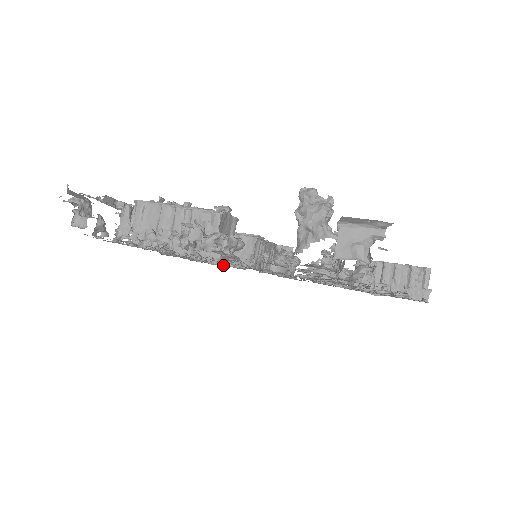
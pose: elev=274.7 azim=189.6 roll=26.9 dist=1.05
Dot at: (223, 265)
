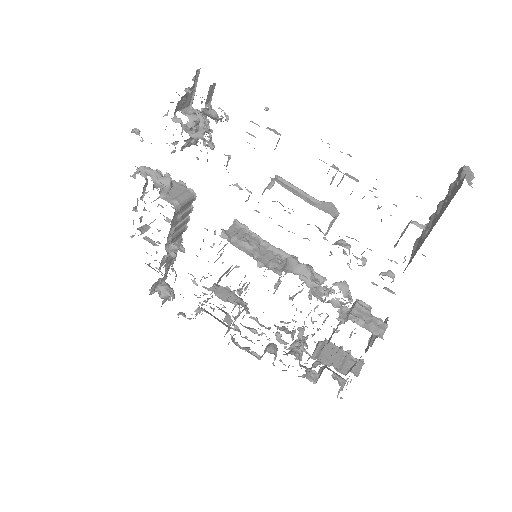
Dot at: (281, 330)
